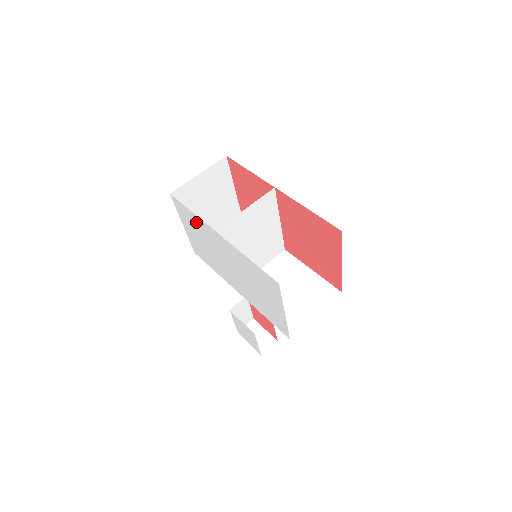
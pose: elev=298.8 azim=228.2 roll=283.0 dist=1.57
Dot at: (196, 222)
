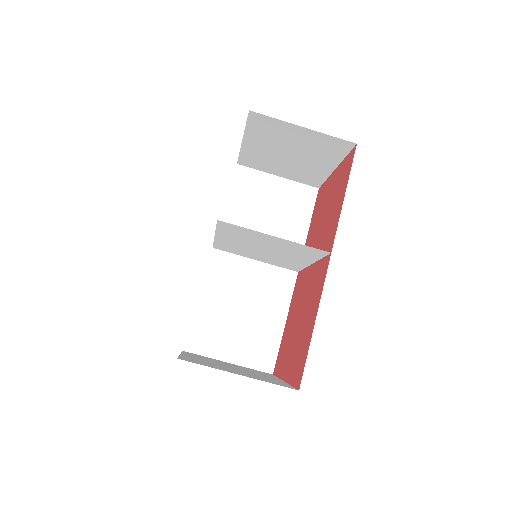
Dot at: occluded
